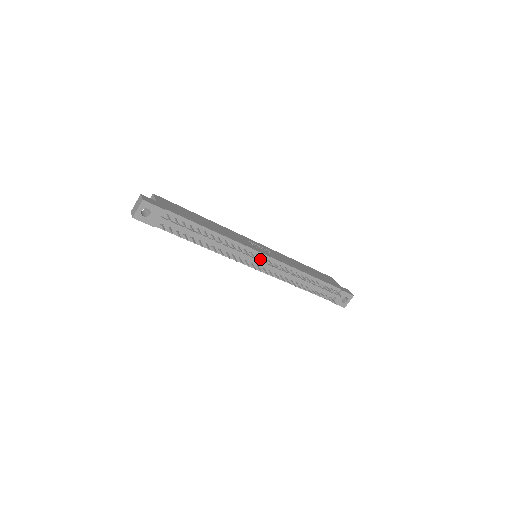
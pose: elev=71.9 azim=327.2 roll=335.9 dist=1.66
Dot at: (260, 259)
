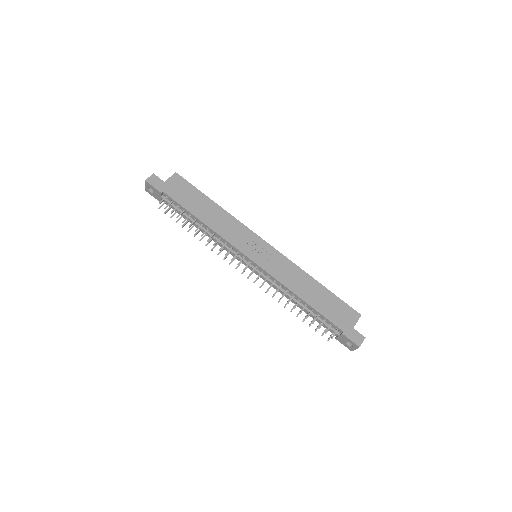
Dot at: (239, 263)
